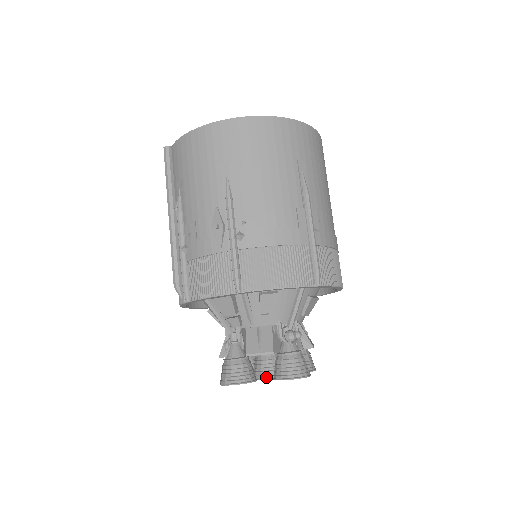
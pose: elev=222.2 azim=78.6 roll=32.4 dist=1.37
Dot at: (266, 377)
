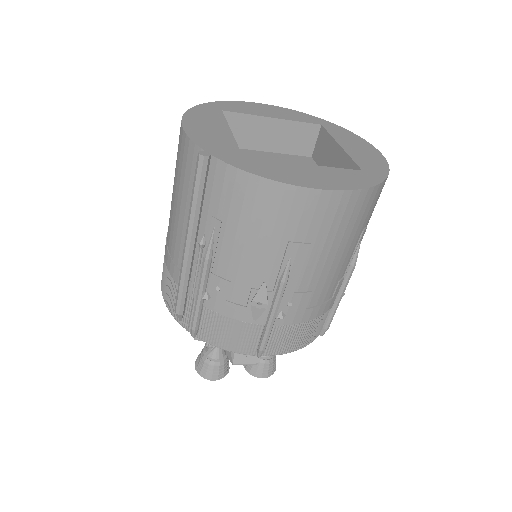
Dot at: occluded
